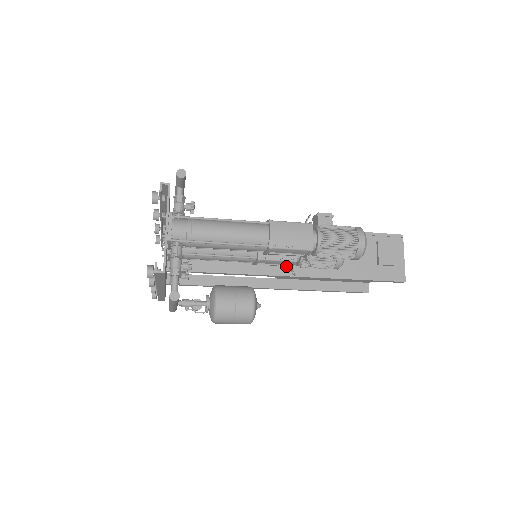
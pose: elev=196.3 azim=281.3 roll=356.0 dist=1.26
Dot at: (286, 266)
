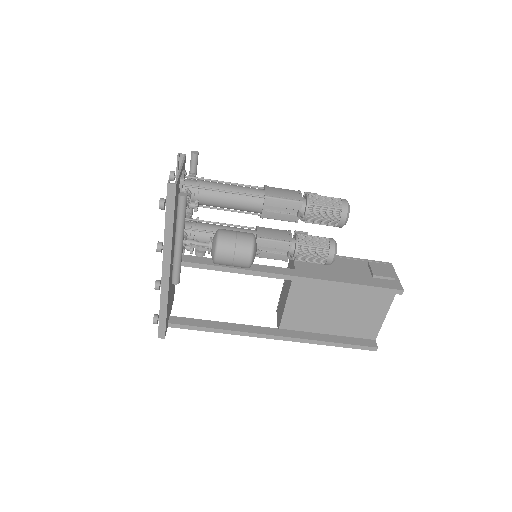
Dot at: (285, 269)
